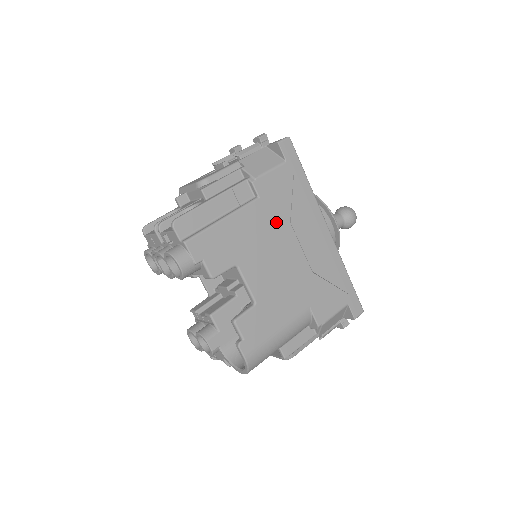
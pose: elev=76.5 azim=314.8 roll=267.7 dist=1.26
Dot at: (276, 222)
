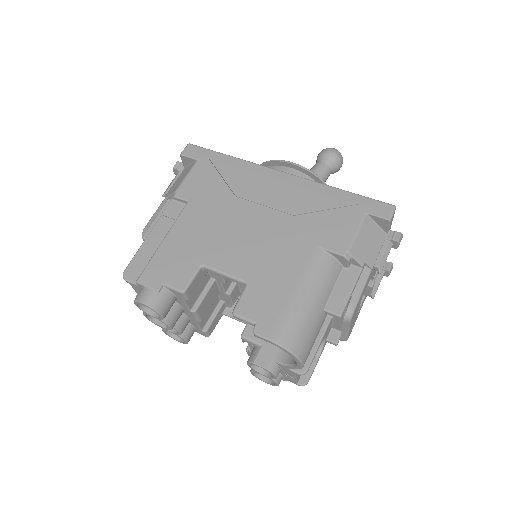
Dot at: (219, 206)
